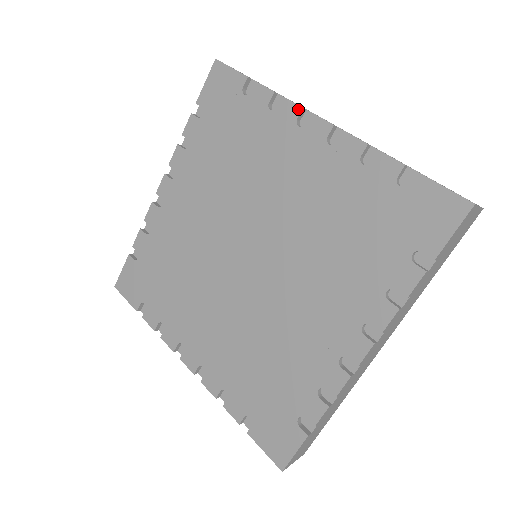
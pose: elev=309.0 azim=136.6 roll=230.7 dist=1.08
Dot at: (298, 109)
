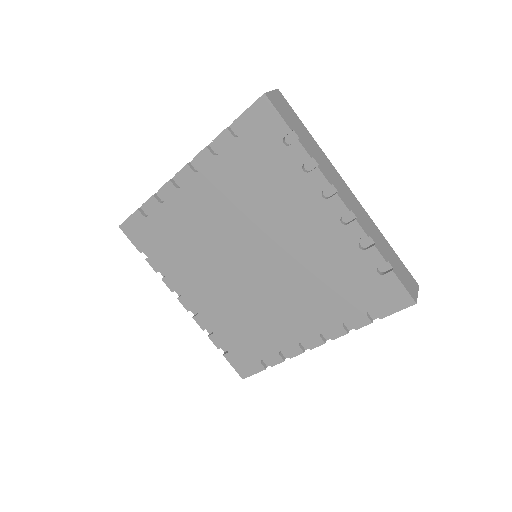
Dot at: (327, 184)
